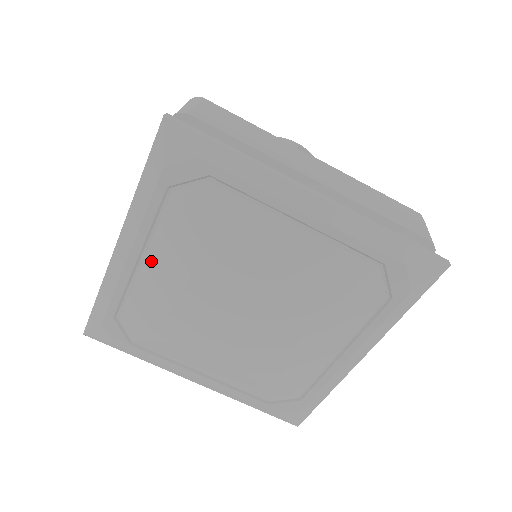
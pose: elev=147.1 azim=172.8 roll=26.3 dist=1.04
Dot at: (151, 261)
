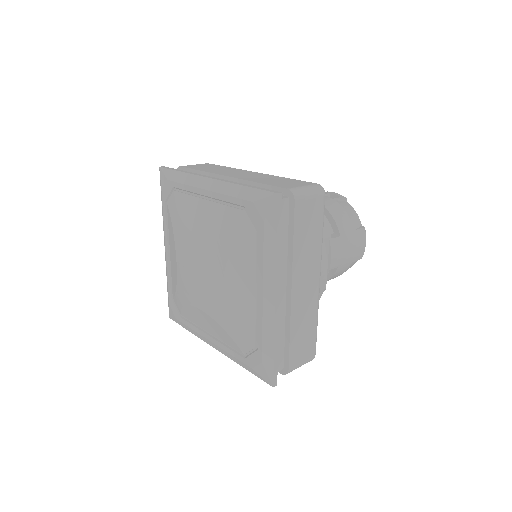
Dot at: (171, 249)
